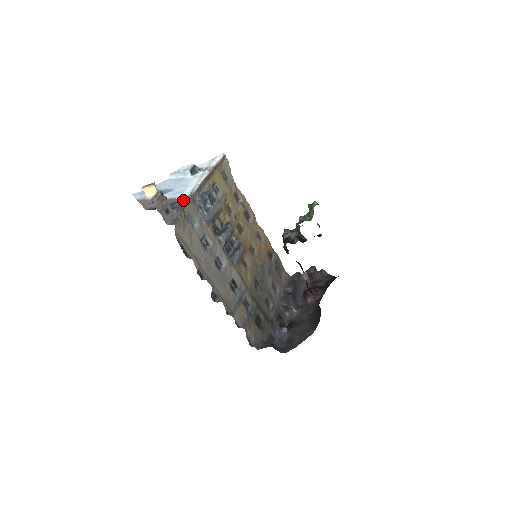
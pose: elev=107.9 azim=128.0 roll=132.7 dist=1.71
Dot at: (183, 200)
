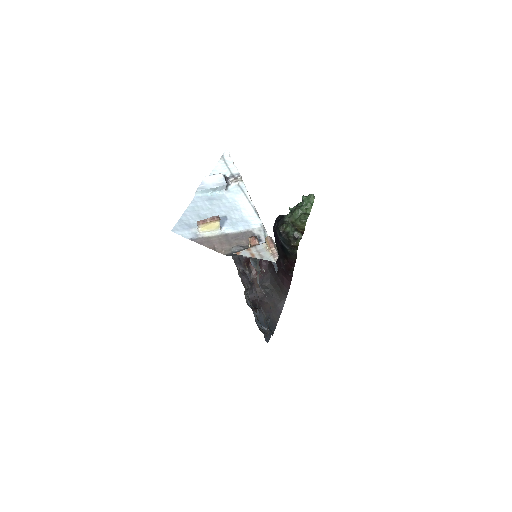
Dot at: (264, 234)
